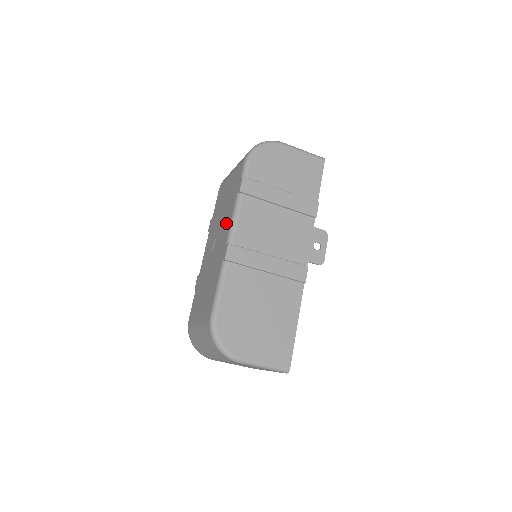
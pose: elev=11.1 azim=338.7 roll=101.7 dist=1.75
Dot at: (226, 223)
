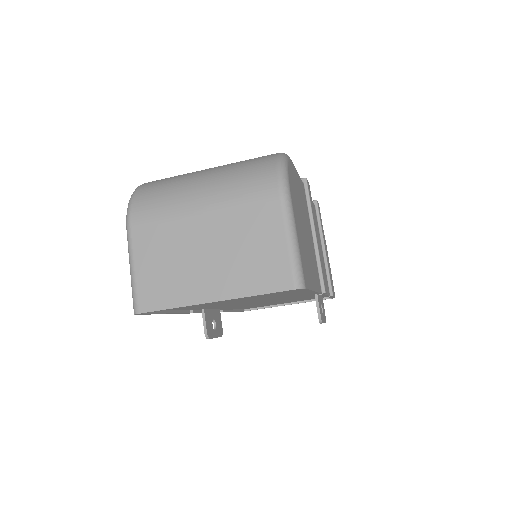
Dot at: occluded
